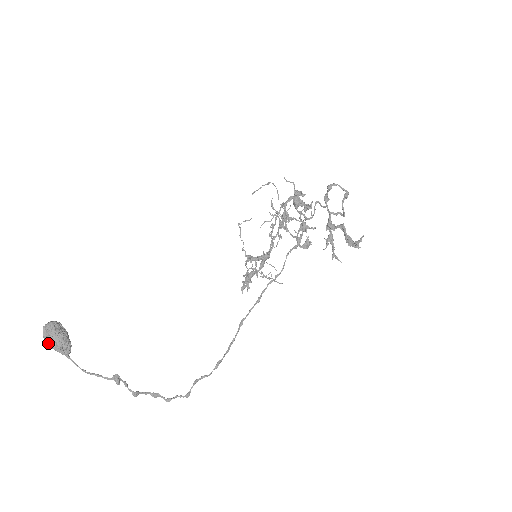
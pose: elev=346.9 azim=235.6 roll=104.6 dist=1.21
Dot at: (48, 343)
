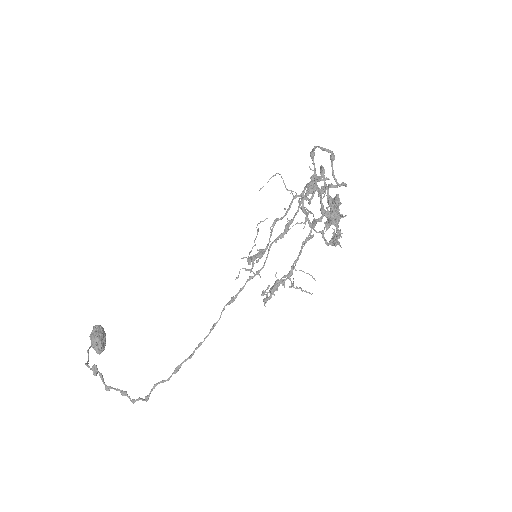
Dot at: occluded
